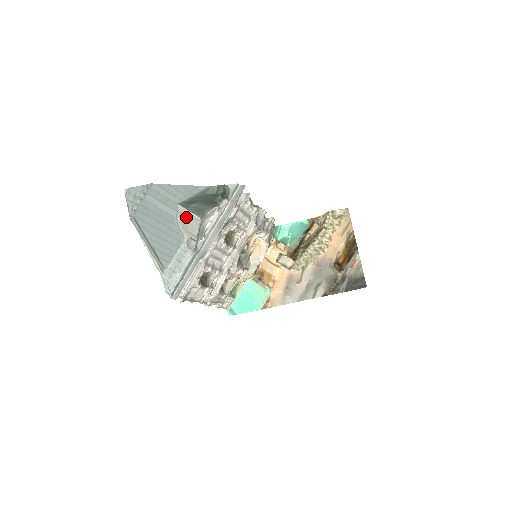
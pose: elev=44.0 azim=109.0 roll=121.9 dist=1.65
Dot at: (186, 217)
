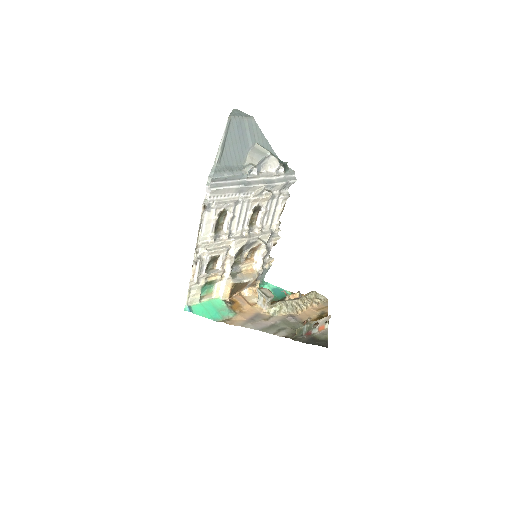
Dot at: (258, 150)
